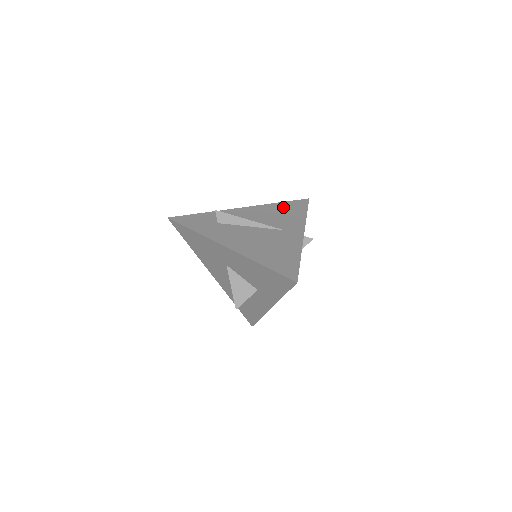
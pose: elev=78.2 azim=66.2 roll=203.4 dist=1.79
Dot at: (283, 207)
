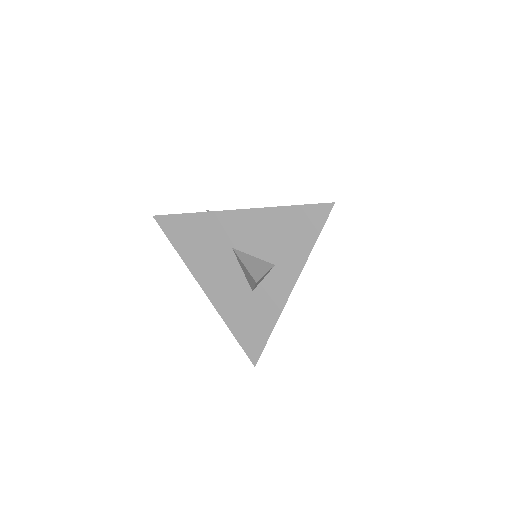
Dot at: occluded
